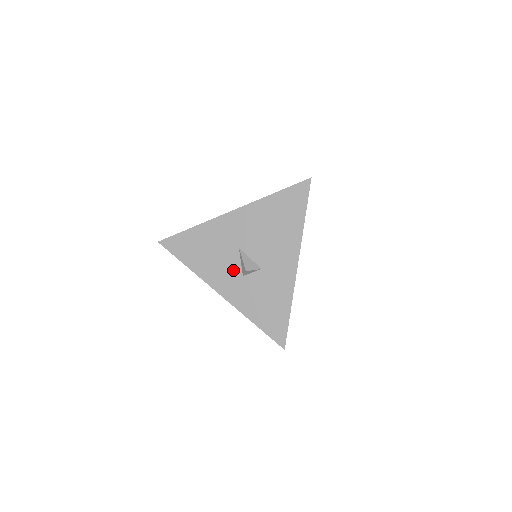
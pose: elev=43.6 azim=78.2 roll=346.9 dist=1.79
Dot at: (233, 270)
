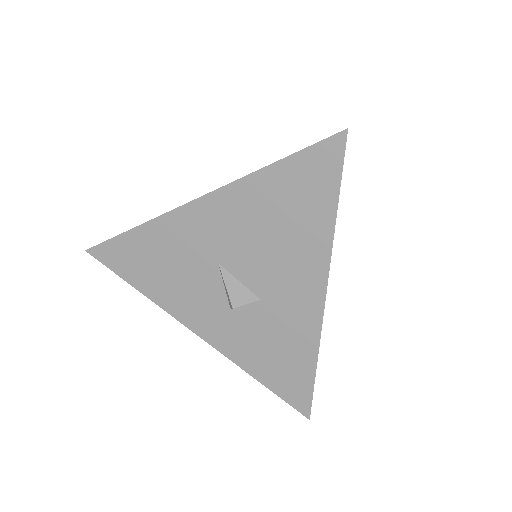
Dot at: (213, 299)
